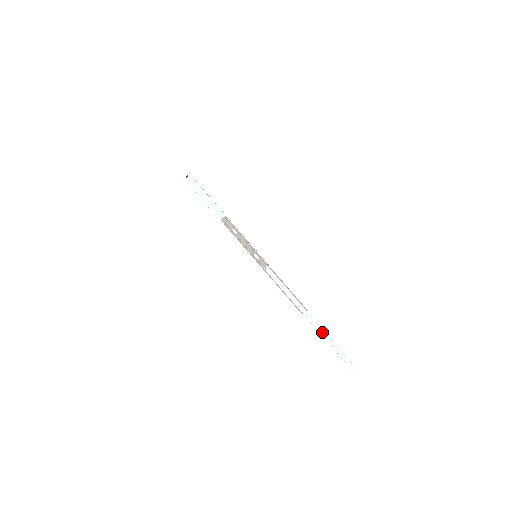
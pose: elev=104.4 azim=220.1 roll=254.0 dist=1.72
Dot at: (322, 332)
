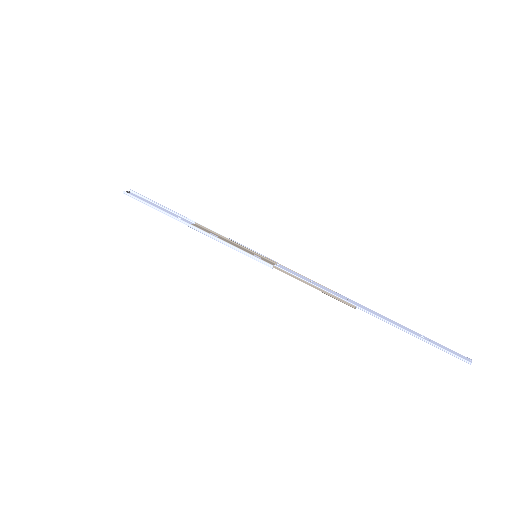
Dot at: (396, 323)
